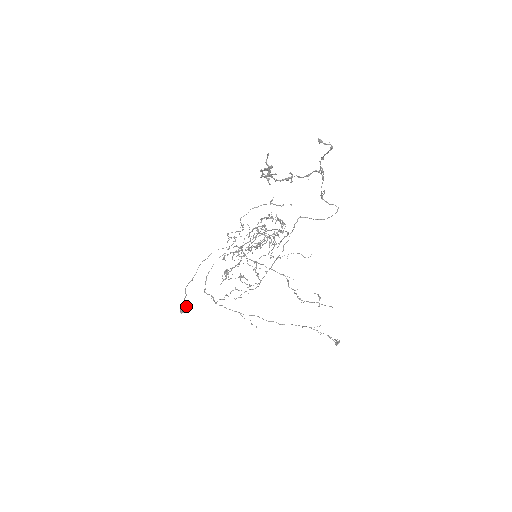
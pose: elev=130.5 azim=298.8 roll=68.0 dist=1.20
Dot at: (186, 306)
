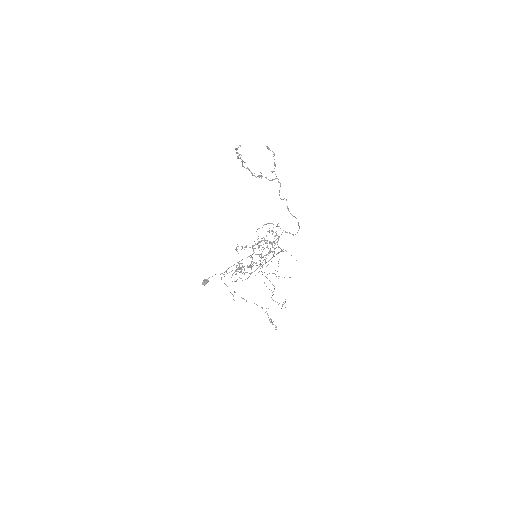
Dot at: (207, 281)
